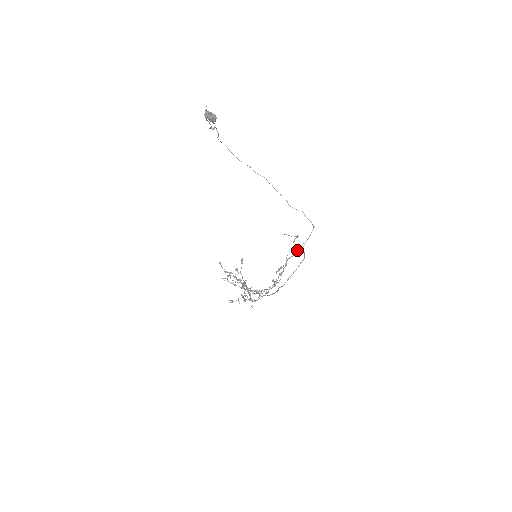
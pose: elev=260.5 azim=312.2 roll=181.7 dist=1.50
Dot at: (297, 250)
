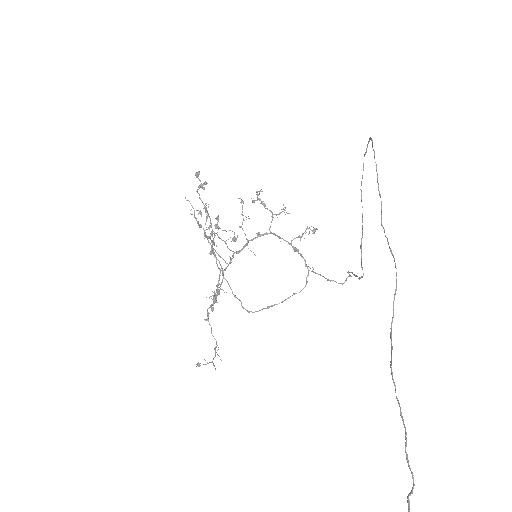
Dot at: (301, 256)
